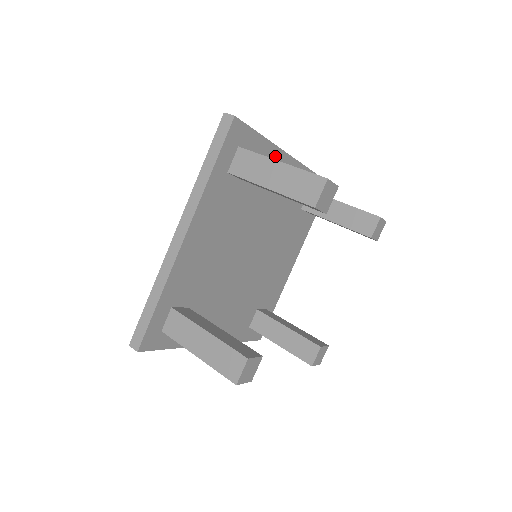
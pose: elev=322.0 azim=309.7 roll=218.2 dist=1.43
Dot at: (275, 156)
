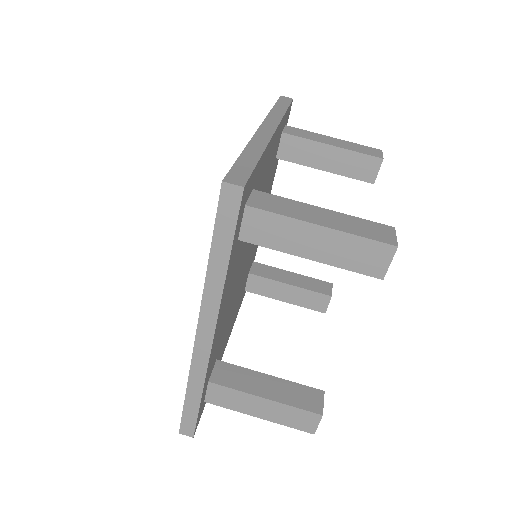
Dot at: (266, 155)
